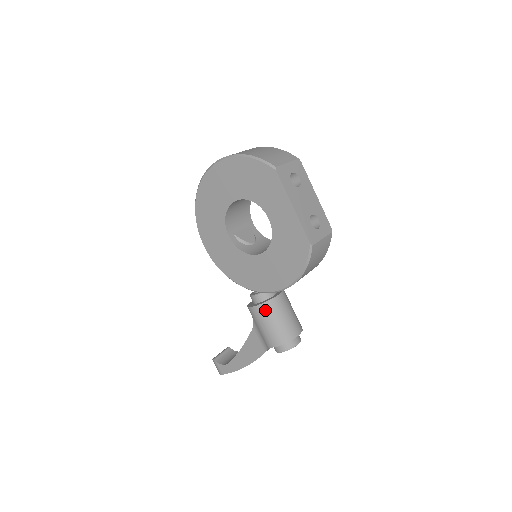
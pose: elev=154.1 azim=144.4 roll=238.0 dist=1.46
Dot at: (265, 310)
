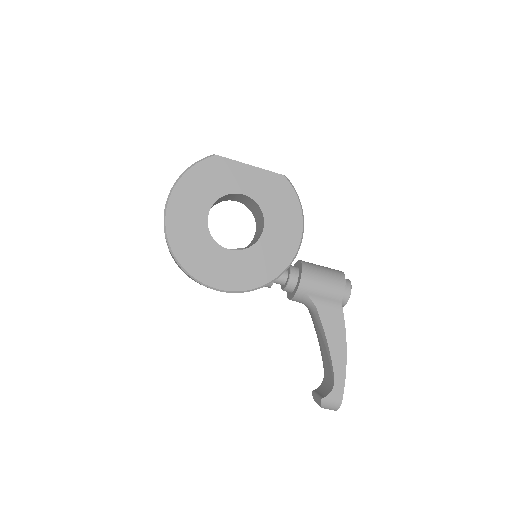
Dot at: (309, 272)
